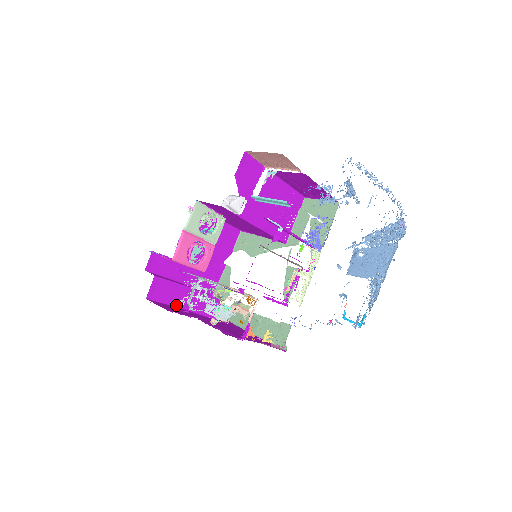
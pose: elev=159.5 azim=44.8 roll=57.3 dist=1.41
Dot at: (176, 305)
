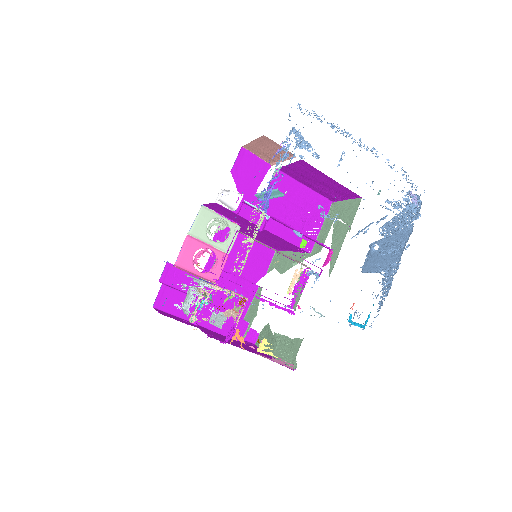
Dot at: occluded
